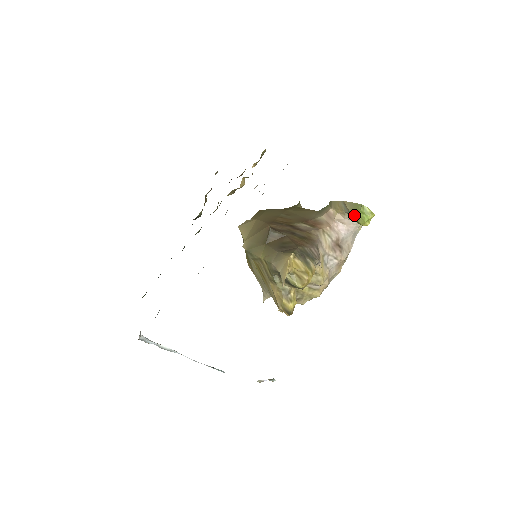
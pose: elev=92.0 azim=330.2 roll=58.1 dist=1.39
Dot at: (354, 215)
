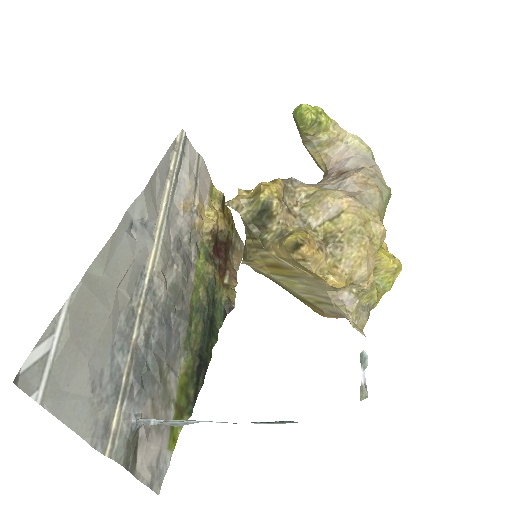
Dot at: (299, 127)
